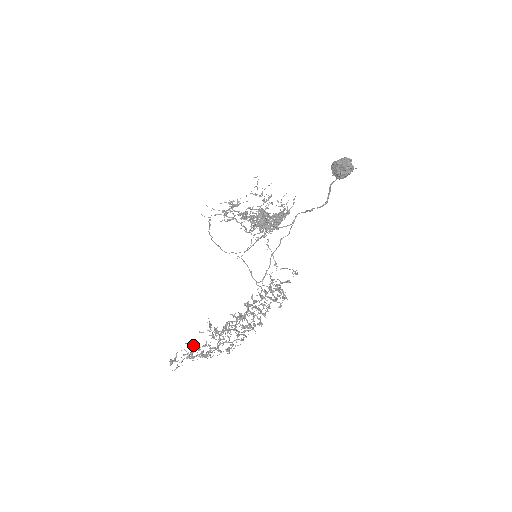
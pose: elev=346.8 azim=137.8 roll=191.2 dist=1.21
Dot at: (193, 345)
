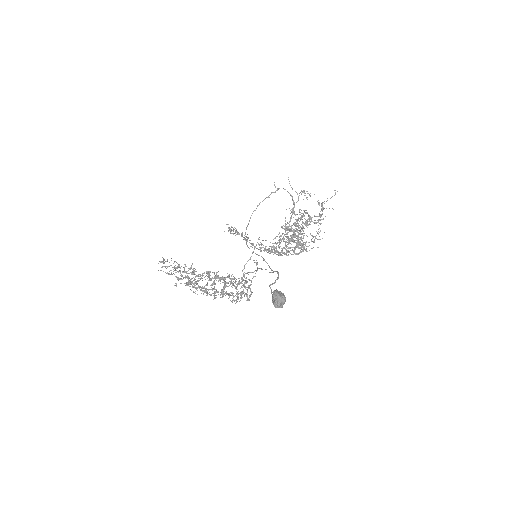
Dot at: (179, 265)
